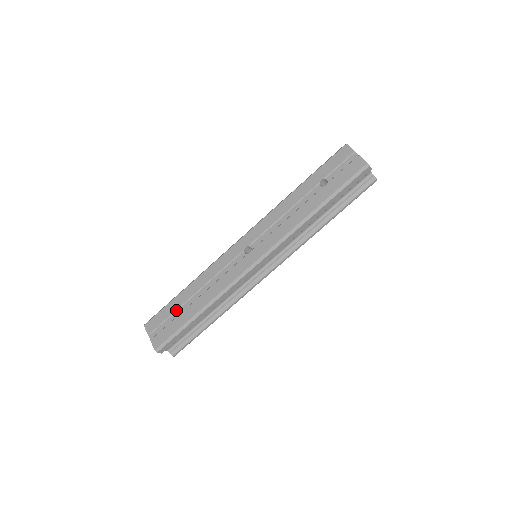
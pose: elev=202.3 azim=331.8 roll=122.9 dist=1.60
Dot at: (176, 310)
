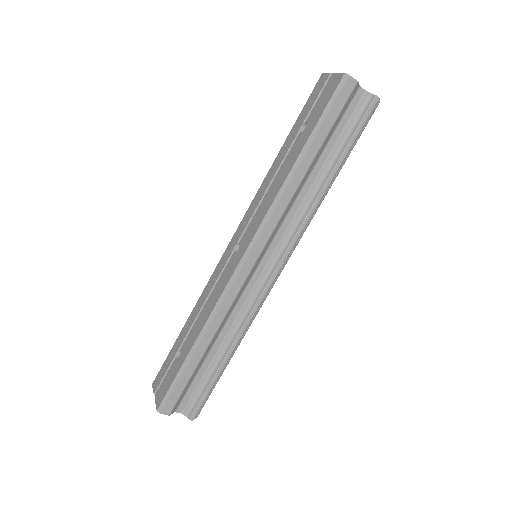
Dot at: (178, 353)
